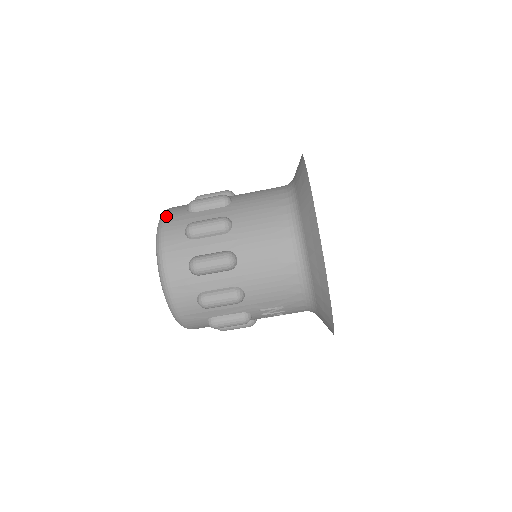
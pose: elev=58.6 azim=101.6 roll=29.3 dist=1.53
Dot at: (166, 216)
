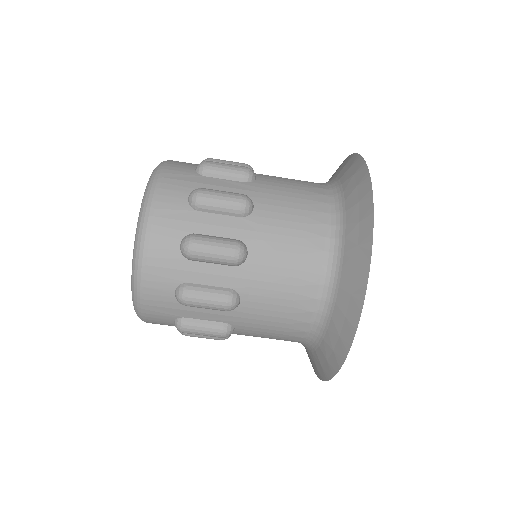
Dot at: (156, 201)
